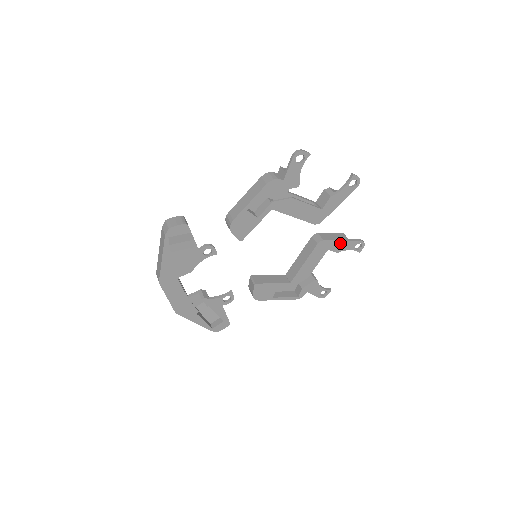
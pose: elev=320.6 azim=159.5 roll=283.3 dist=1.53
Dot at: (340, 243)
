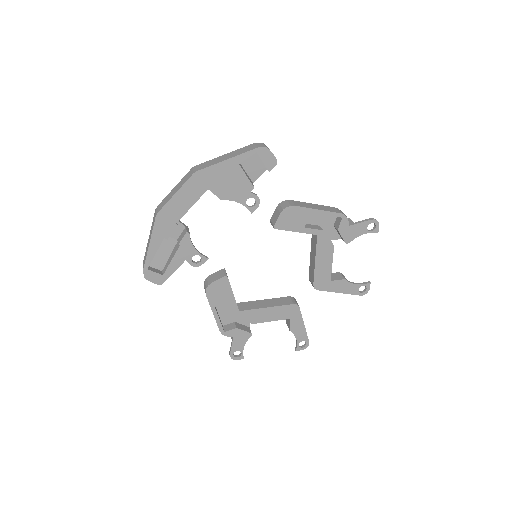
Dot at: (301, 324)
